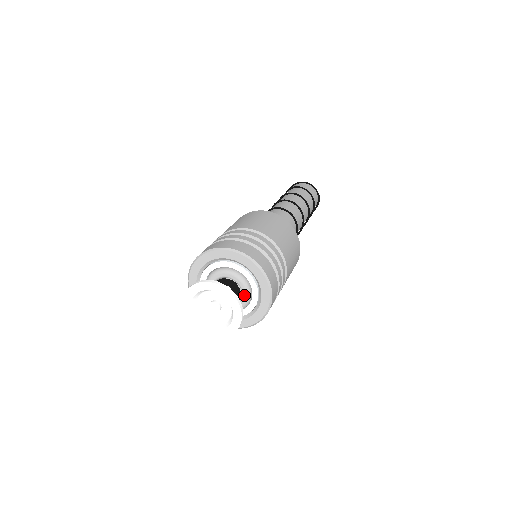
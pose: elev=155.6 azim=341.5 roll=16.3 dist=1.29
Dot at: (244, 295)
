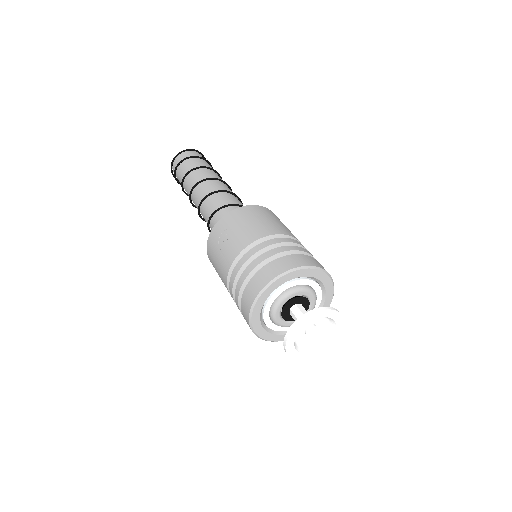
Dot at: occluded
